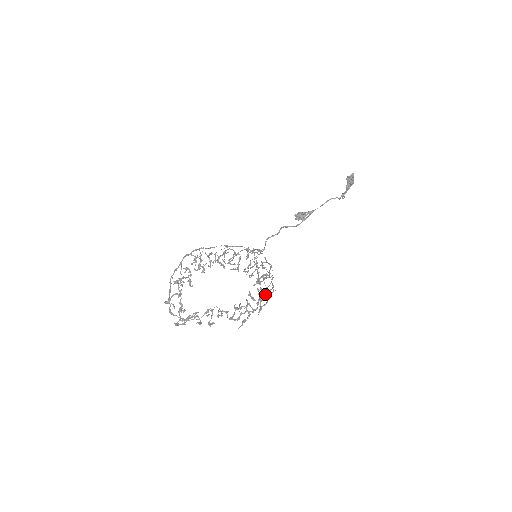
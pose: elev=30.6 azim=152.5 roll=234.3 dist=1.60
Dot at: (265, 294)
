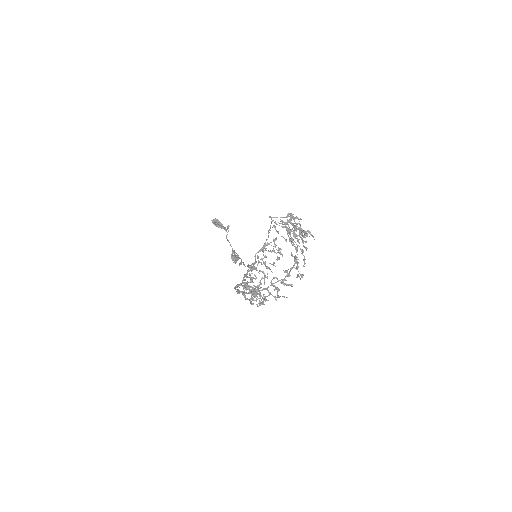
Dot at: occluded
